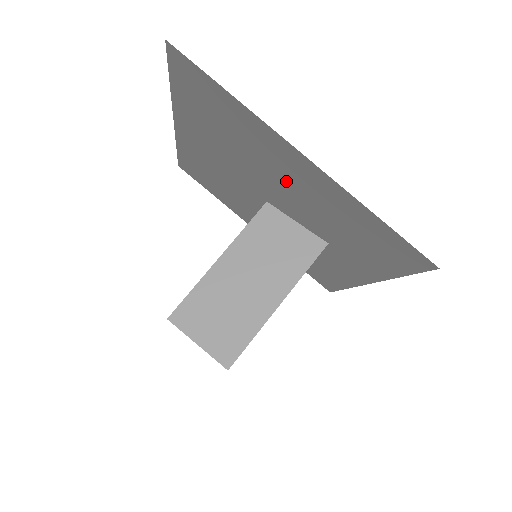
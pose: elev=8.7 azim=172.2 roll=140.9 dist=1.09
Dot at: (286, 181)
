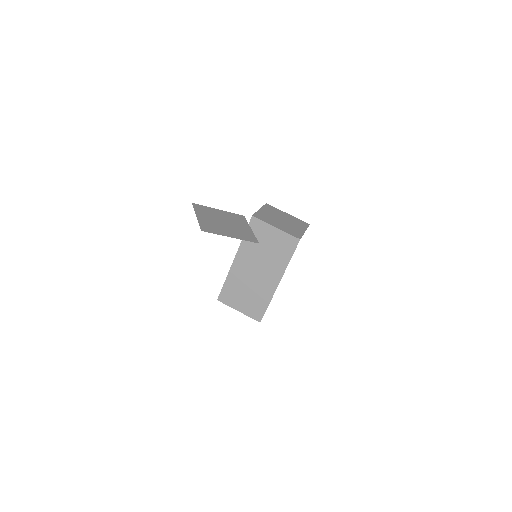
Dot at: (255, 239)
